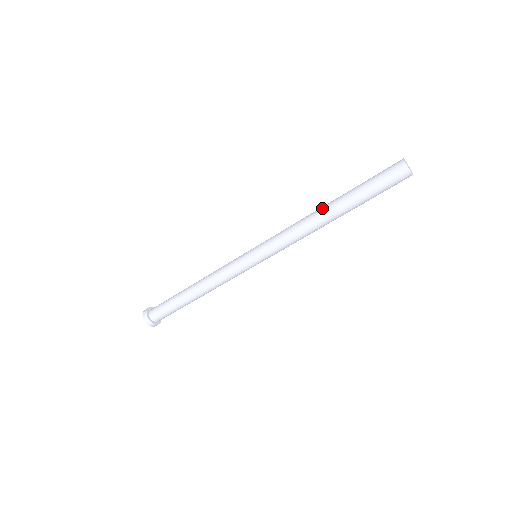
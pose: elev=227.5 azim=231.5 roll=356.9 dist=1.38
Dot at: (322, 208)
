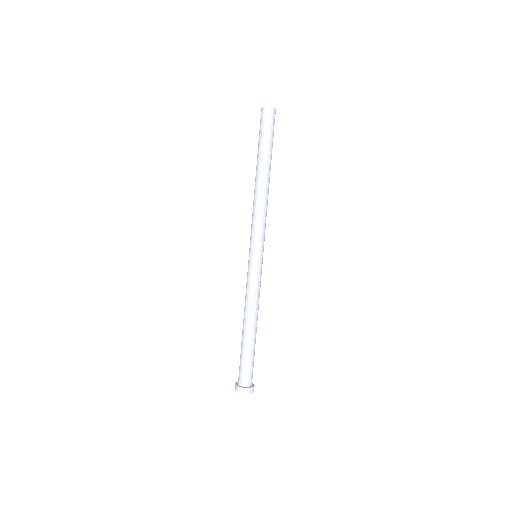
Dot at: (256, 181)
